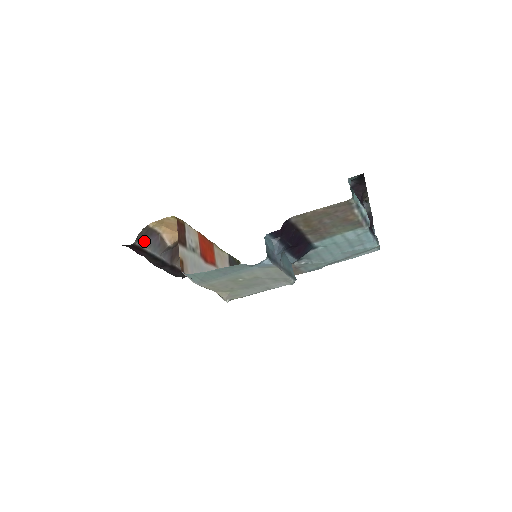
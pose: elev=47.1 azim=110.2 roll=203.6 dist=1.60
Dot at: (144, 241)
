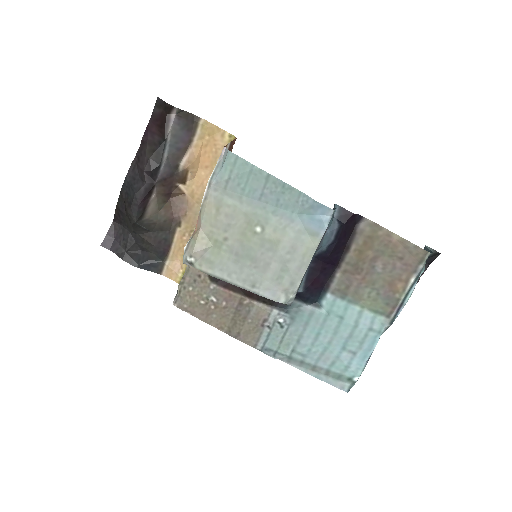
Dot at: (178, 124)
